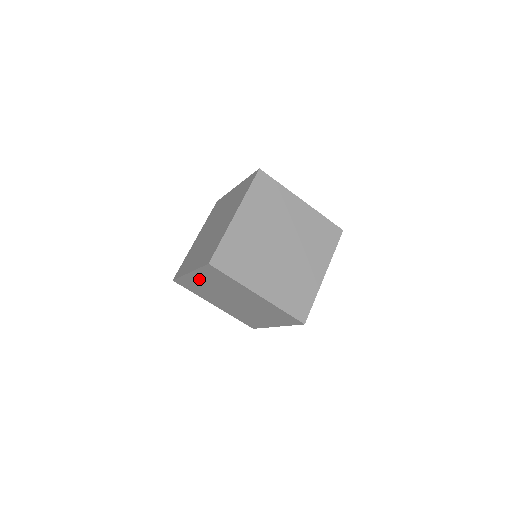
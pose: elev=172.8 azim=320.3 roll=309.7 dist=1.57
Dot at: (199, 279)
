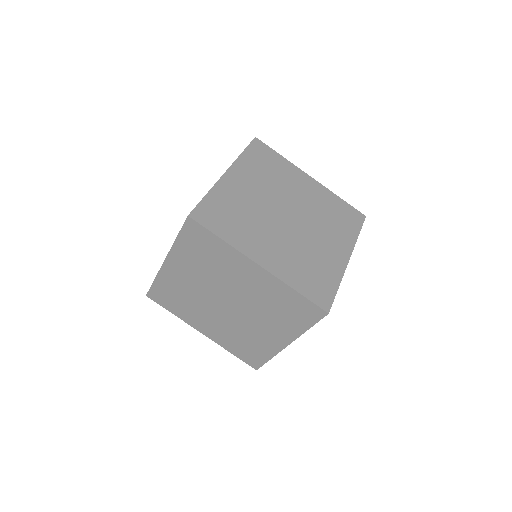
Dot at: (253, 275)
